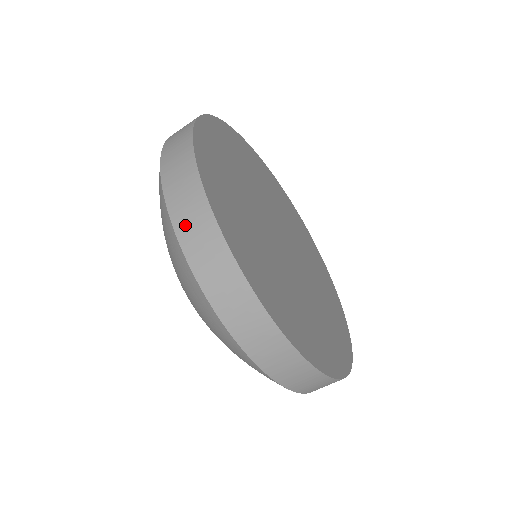
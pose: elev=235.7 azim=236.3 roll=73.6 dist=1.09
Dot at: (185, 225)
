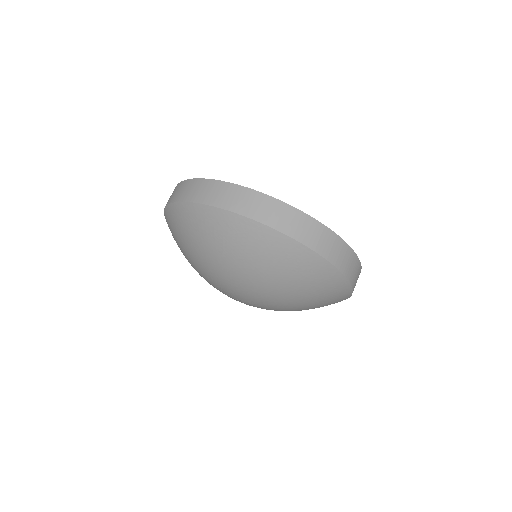
Dot at: (192, 195)
